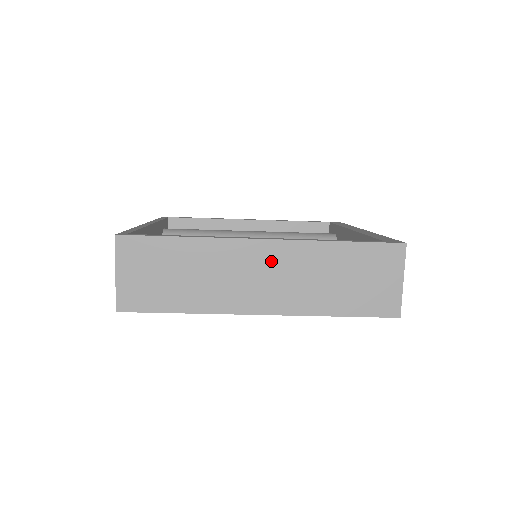
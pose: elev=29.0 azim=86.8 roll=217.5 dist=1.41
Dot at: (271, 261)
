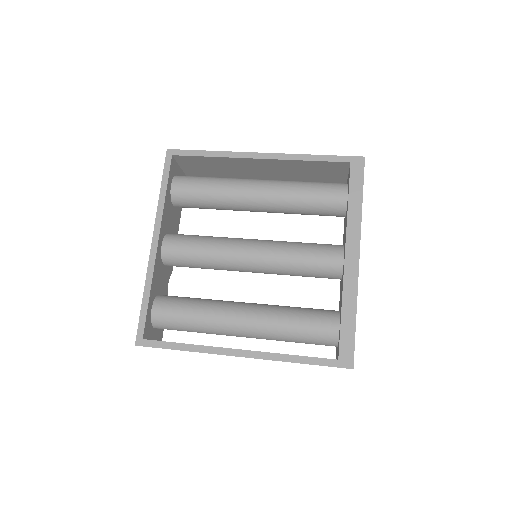
Dot at: occluded
